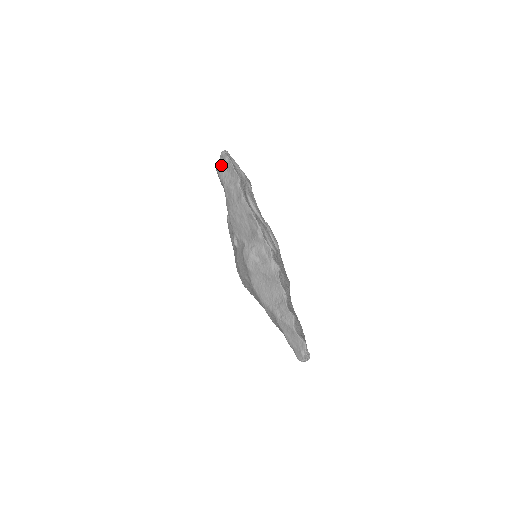
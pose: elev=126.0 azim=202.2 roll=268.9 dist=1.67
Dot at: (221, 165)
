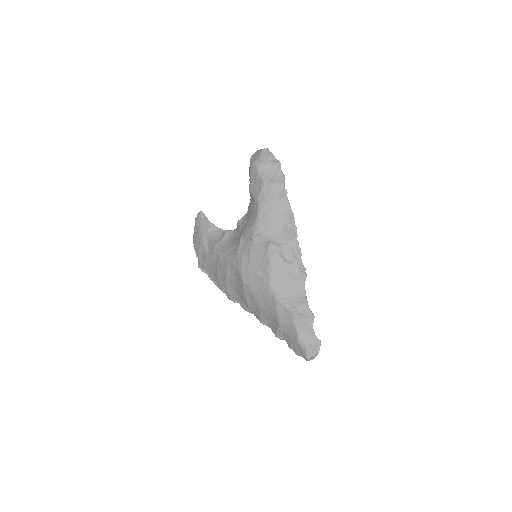
Dot at: (264, 160)
